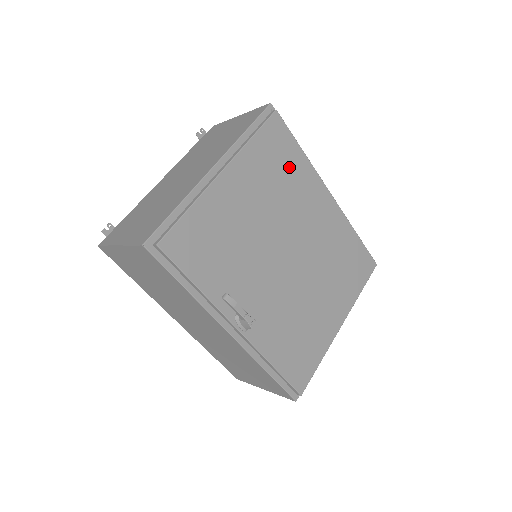
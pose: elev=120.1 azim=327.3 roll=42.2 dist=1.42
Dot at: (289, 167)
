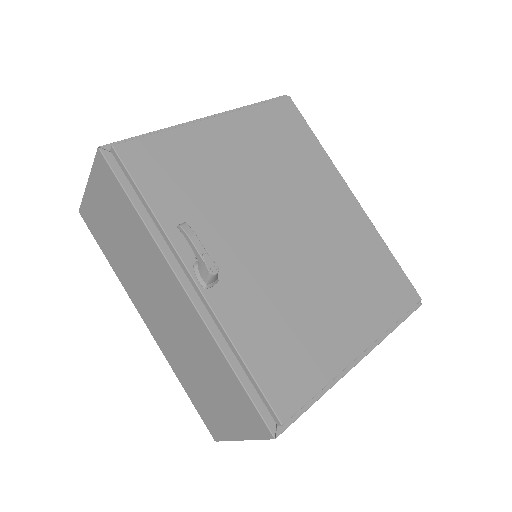
Dot at: (298, 147)
